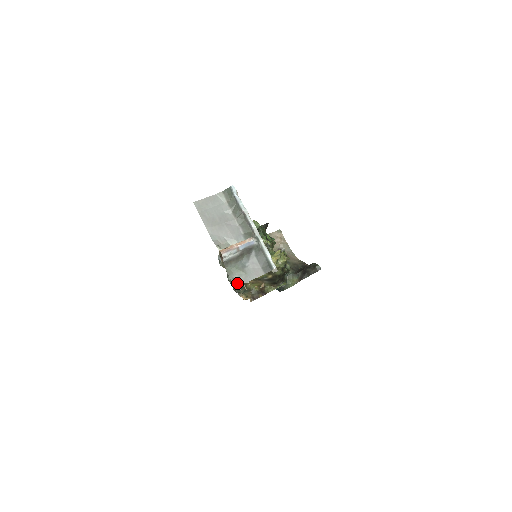
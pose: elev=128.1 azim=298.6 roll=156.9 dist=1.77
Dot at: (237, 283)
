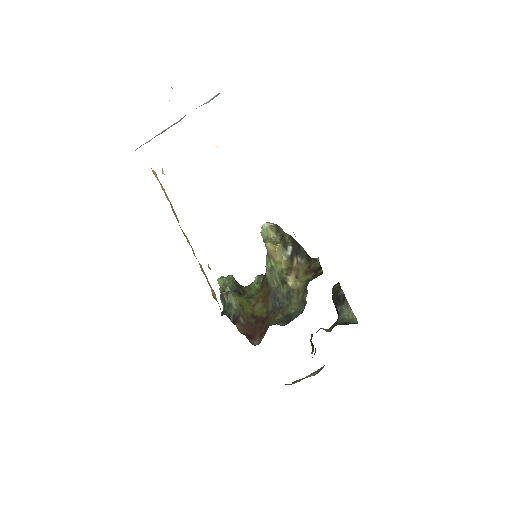
Dot at: occluded
